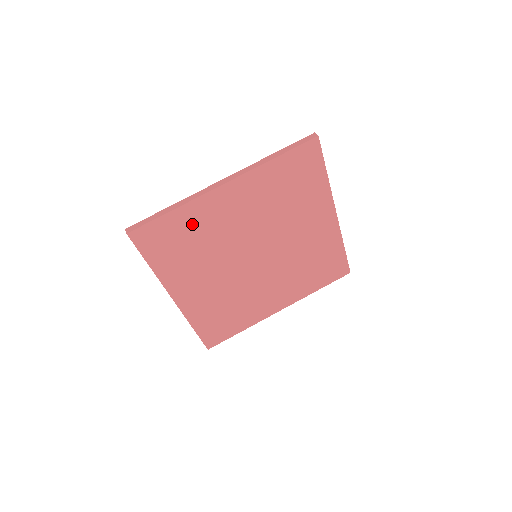
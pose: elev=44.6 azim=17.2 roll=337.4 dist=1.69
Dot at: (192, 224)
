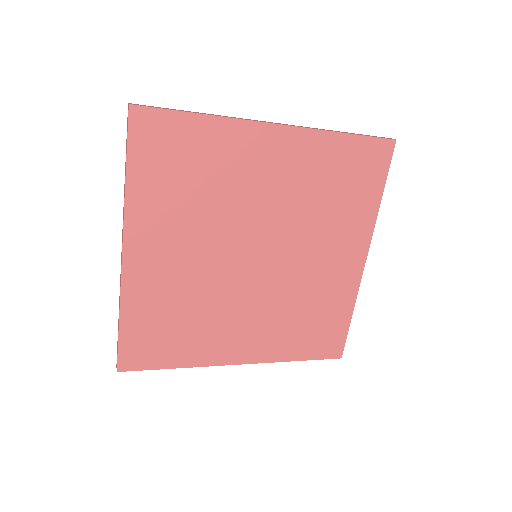
Dot at: (212, 152)
